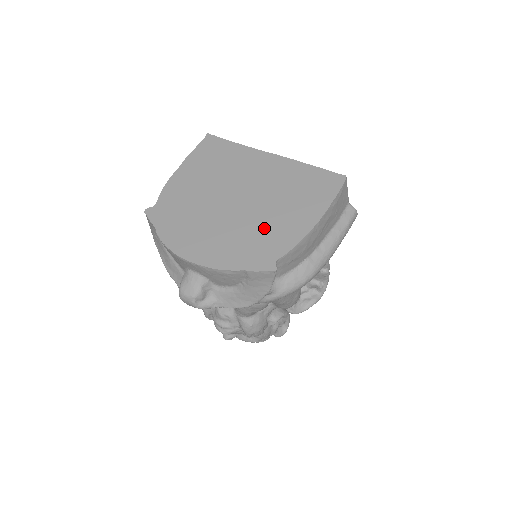
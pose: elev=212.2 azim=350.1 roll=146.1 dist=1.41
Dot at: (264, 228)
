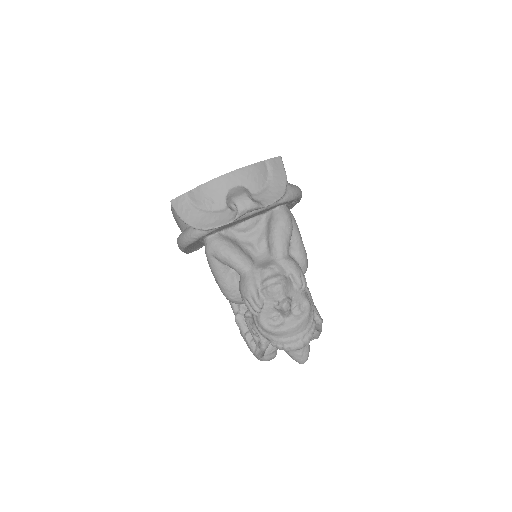
Dot at: occluded
